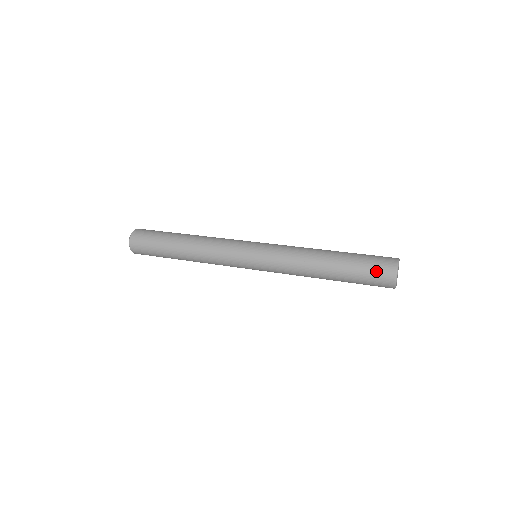
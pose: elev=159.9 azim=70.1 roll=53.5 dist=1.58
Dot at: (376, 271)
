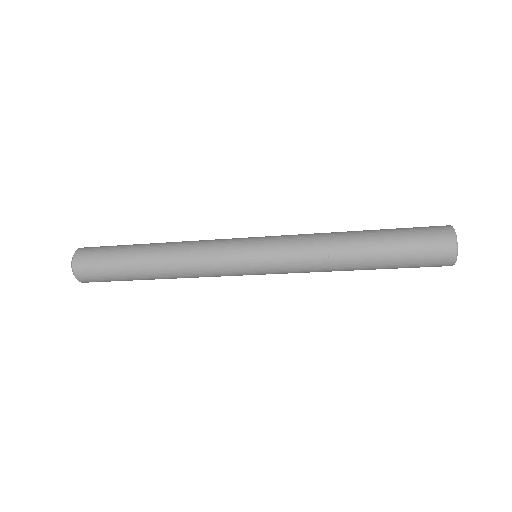
Dot at: (428, 241)
